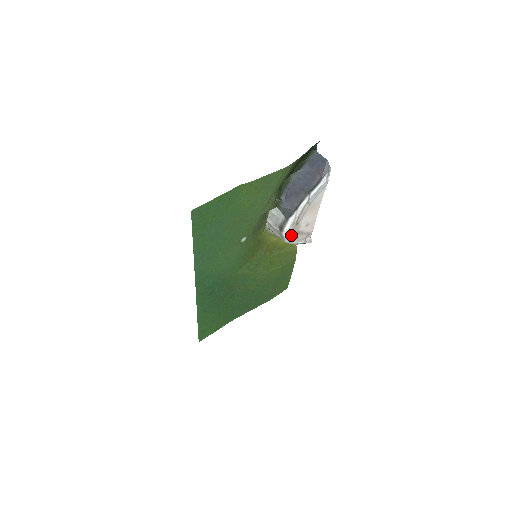
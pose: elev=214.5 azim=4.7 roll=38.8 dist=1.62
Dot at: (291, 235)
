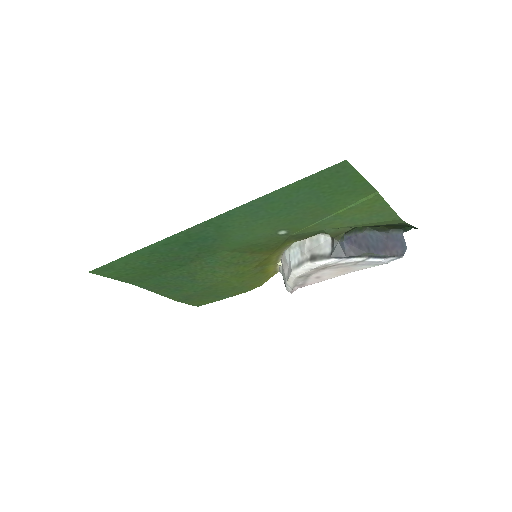
Dot at: (307, 272)
